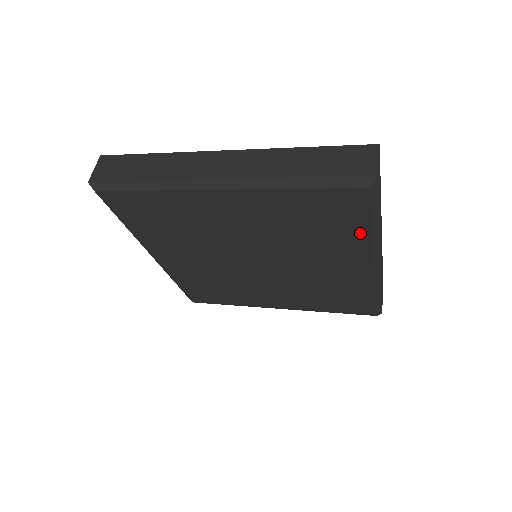
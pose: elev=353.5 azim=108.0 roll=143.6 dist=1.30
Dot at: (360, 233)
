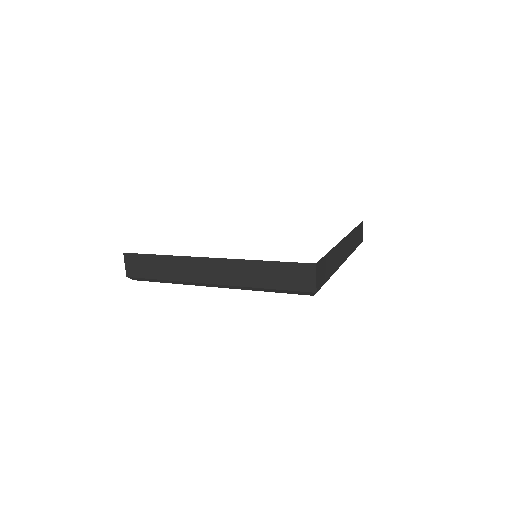
Dot at: occluded
